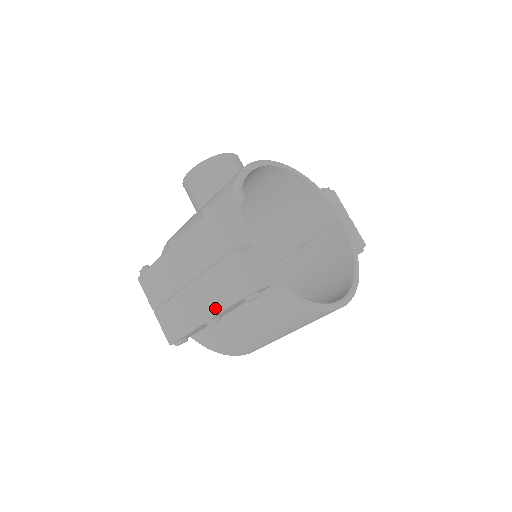
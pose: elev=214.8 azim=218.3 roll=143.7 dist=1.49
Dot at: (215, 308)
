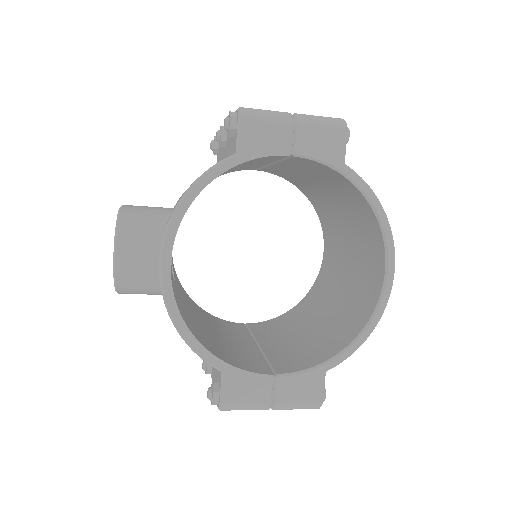
Dot at: occluded
